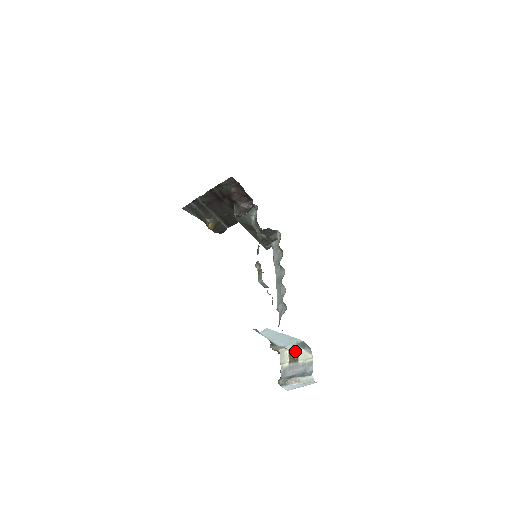
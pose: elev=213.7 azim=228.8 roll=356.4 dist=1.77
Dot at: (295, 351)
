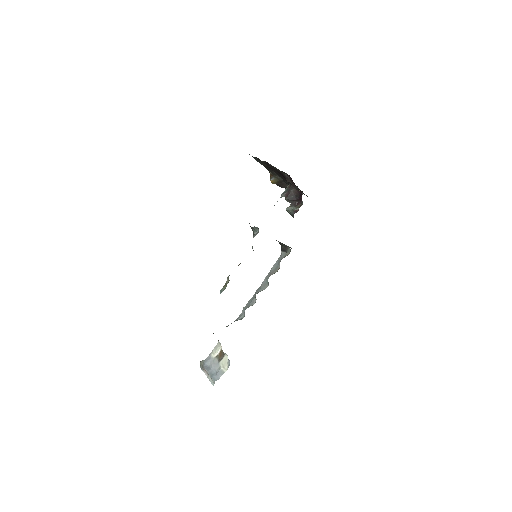
Dot at: (224, 353)
